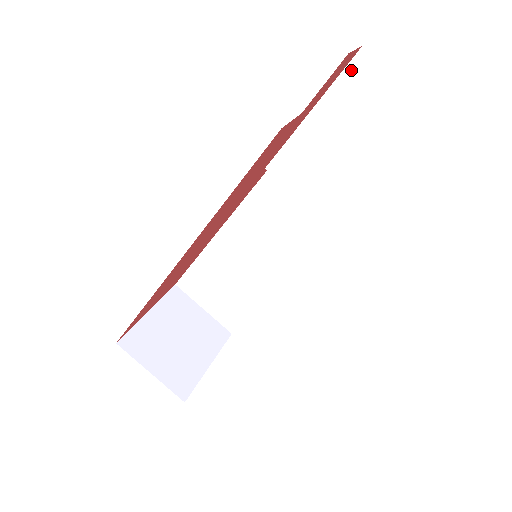
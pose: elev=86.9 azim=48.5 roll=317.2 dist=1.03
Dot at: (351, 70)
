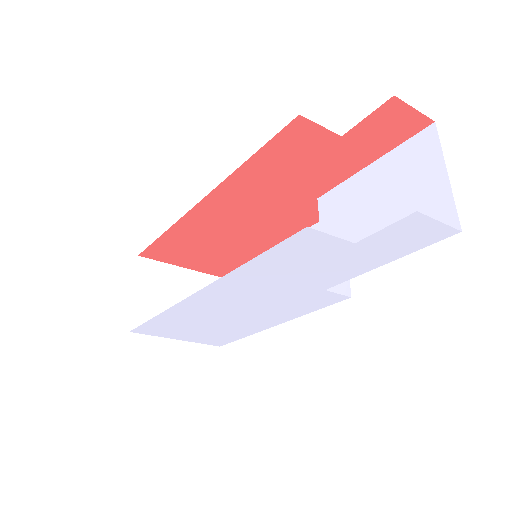
Dot at: (416, 139)
